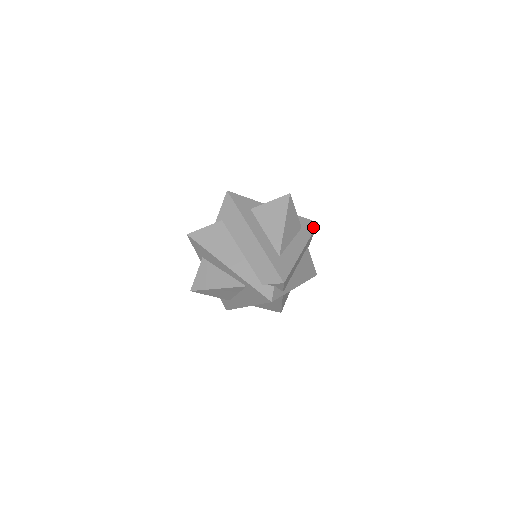
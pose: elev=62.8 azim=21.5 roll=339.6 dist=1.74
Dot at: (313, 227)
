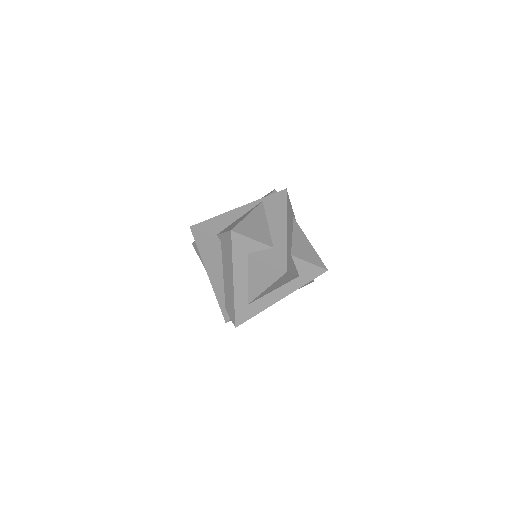
Dot at: (316, 275)
